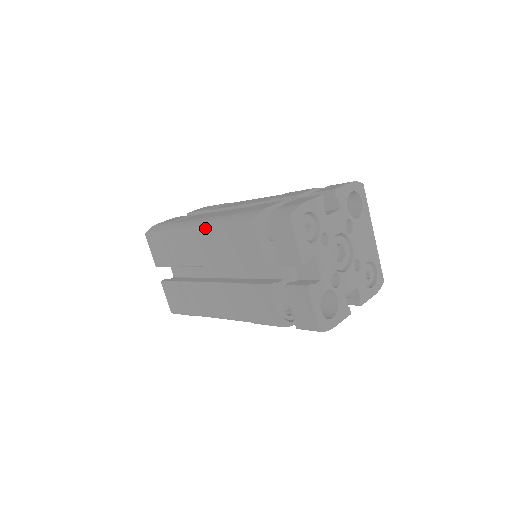
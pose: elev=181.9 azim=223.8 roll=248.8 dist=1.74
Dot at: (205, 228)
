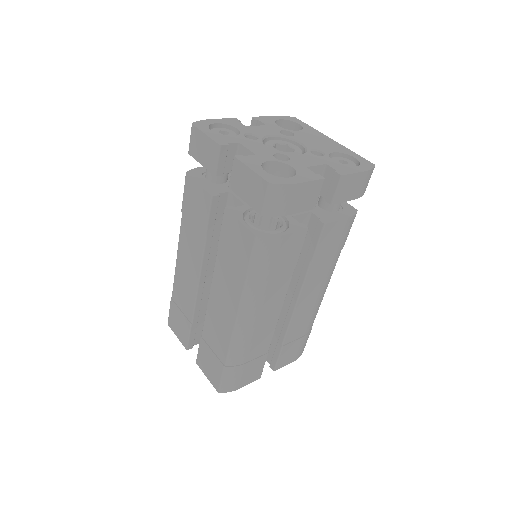
Dot at: (179, 239)
